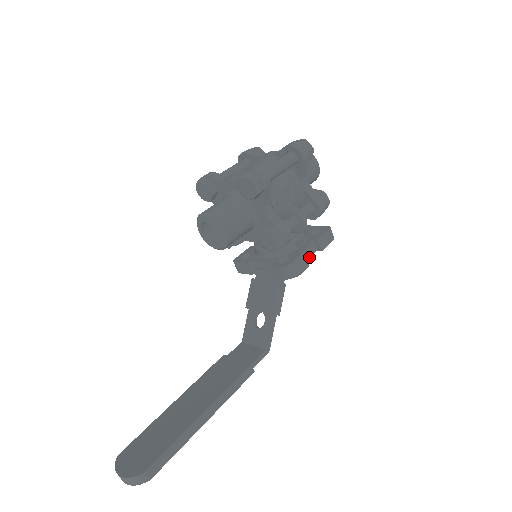
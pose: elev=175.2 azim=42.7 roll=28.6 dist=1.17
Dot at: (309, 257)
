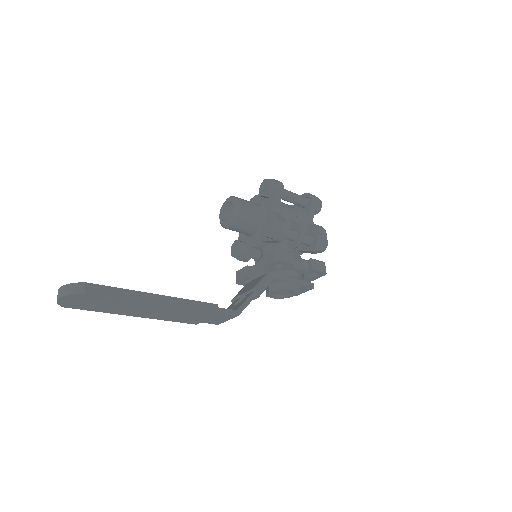
Dot at: (300, 269)
